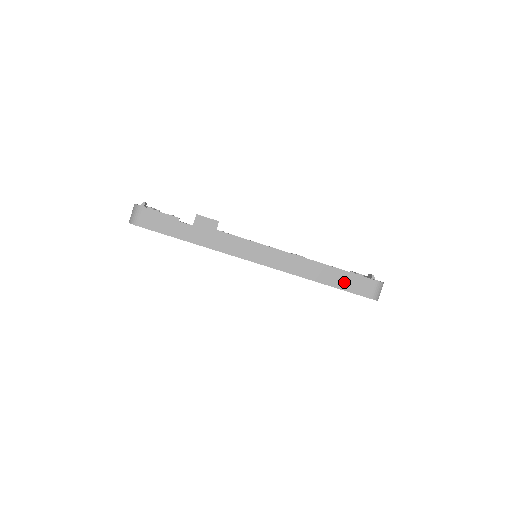
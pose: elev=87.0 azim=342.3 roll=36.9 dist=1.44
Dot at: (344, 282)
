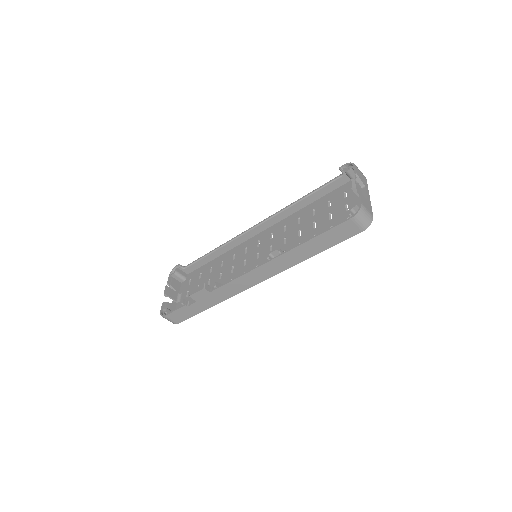
Dot at: (327, 242)
